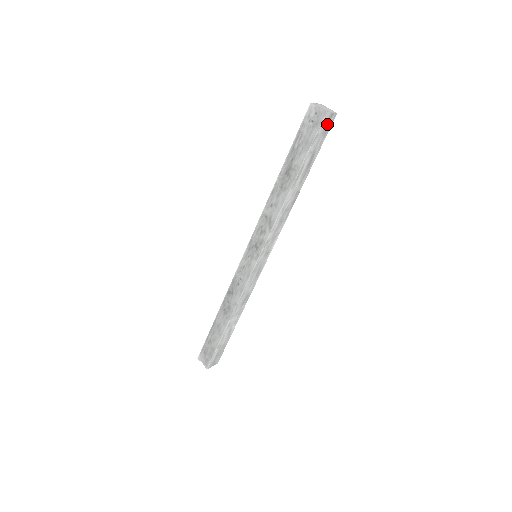
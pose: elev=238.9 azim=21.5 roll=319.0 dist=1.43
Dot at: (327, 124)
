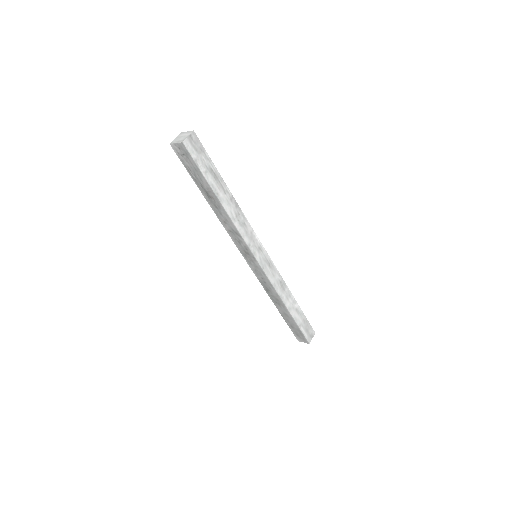
Dot at: (194, 145)
